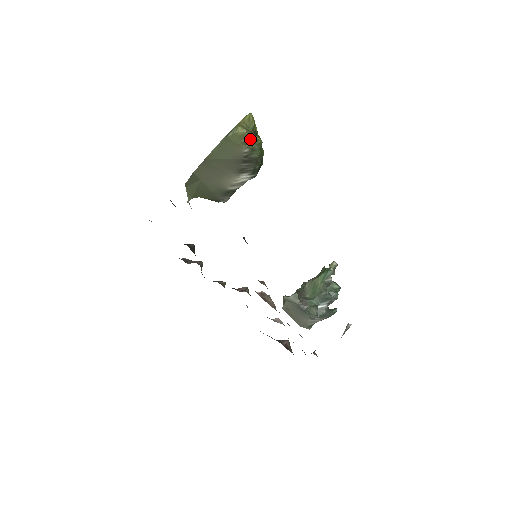
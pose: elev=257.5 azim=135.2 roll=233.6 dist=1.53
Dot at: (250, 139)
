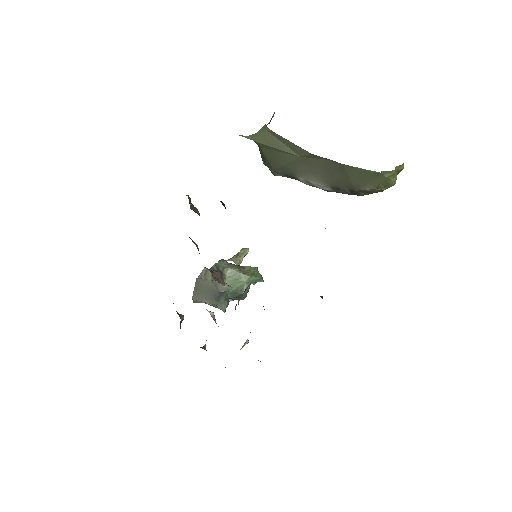
Dot at: (385, 189)
